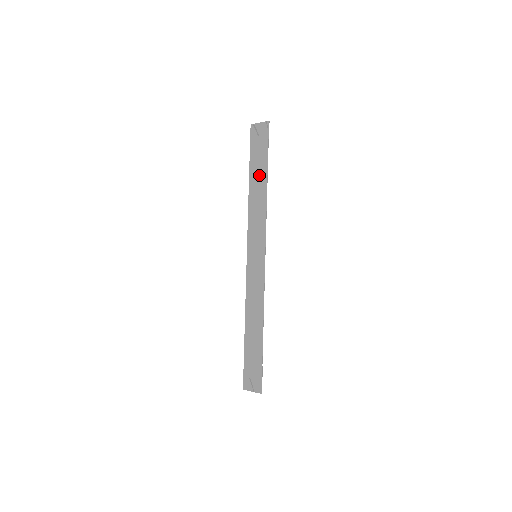
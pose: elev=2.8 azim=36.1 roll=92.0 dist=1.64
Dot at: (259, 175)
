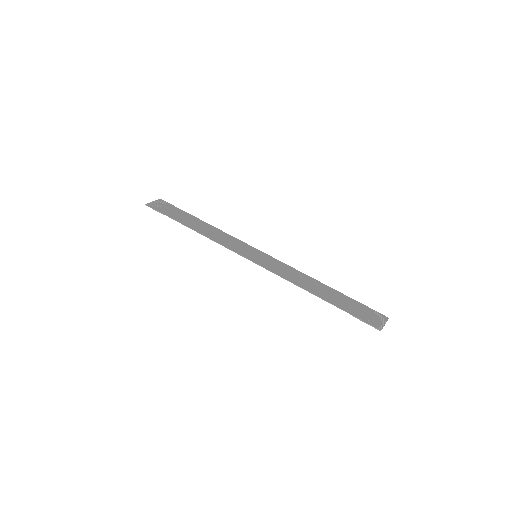
Dot at: (192, 221)
